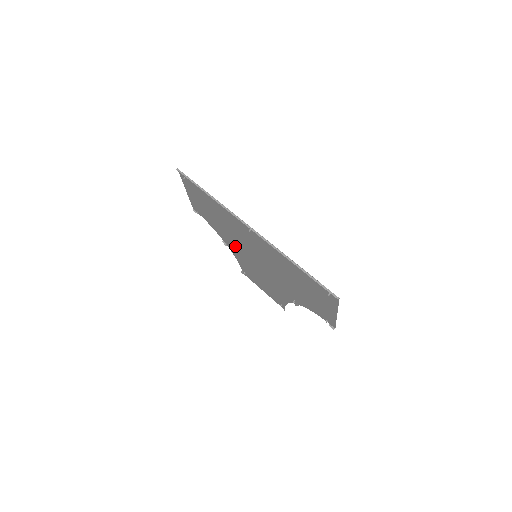
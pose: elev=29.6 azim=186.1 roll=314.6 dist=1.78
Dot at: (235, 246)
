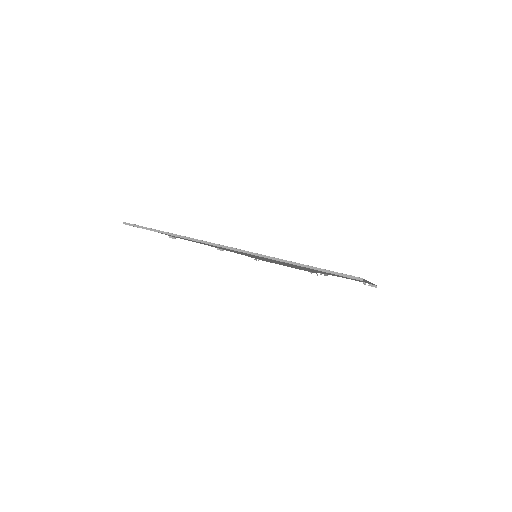
Dot at: occluded
